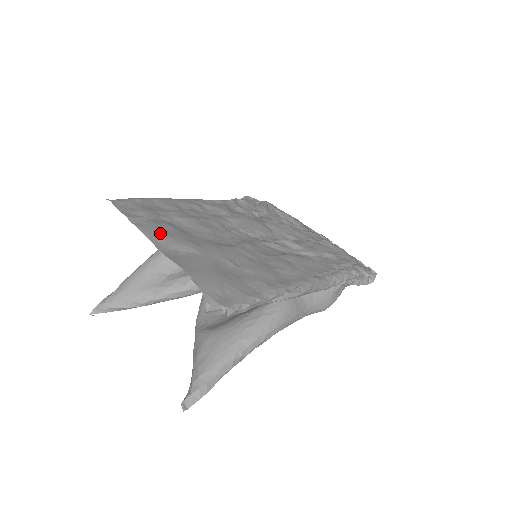
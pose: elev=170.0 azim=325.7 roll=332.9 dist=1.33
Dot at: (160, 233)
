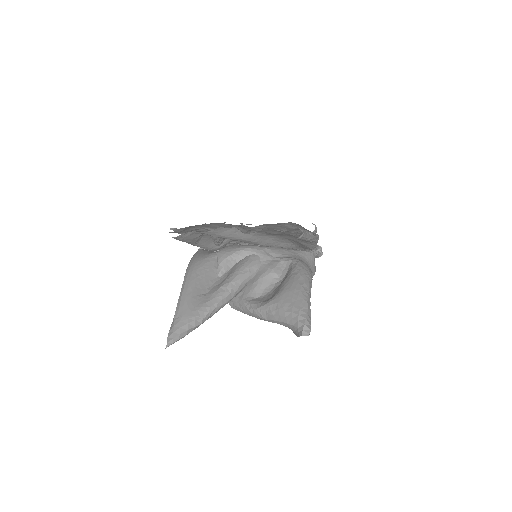
Dot at: occluded
